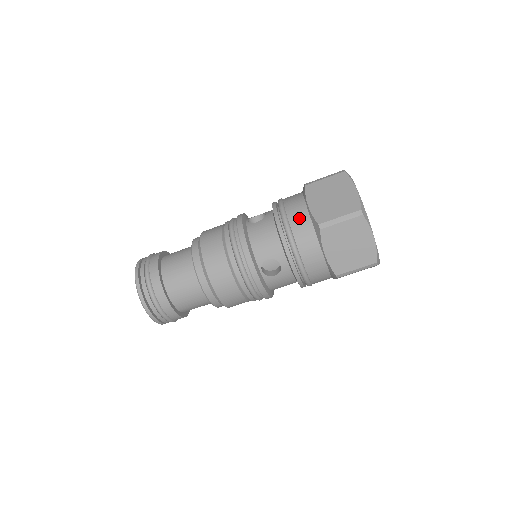
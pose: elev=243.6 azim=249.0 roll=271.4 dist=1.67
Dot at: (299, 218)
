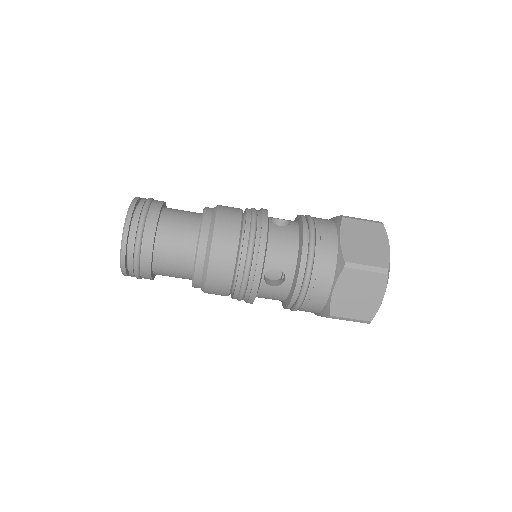
Dot at: (327, 245)
